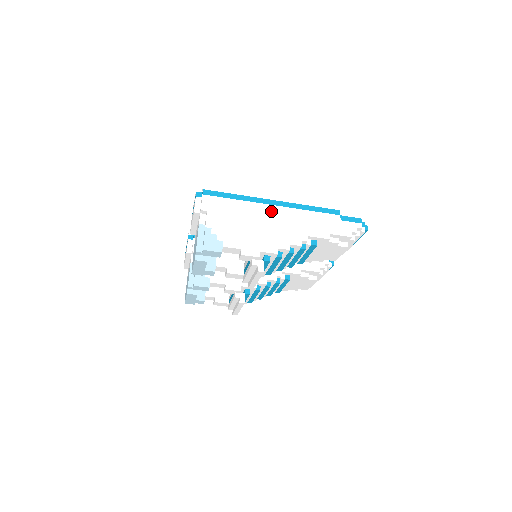
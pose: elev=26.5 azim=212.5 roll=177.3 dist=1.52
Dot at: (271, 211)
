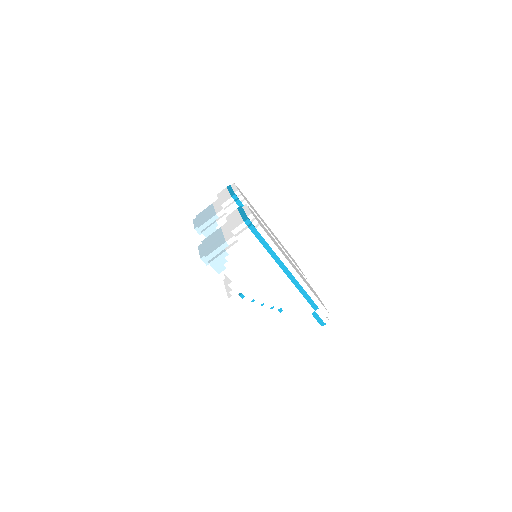
Dot at: (278, 274)
